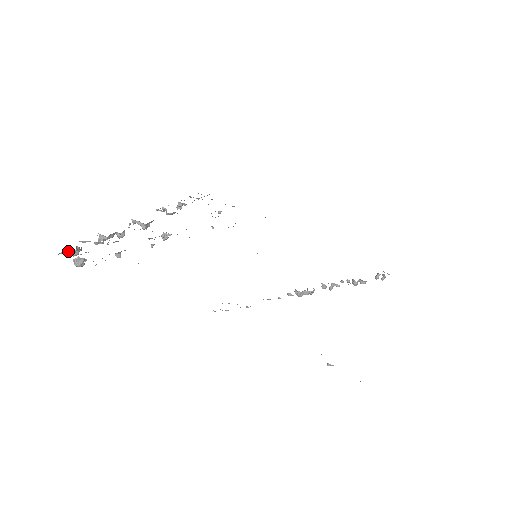
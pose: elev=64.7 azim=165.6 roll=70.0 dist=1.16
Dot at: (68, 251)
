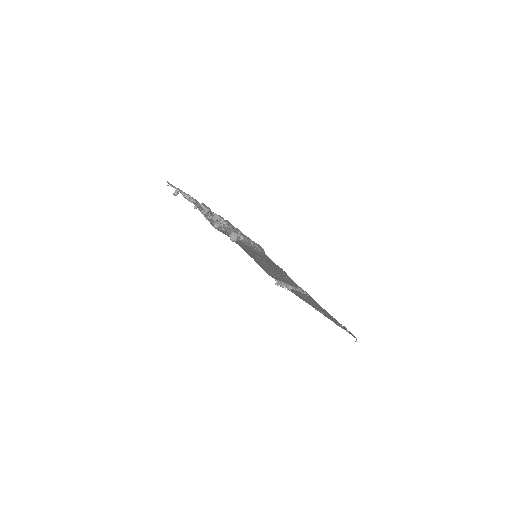
Dot at: (238, 229)
